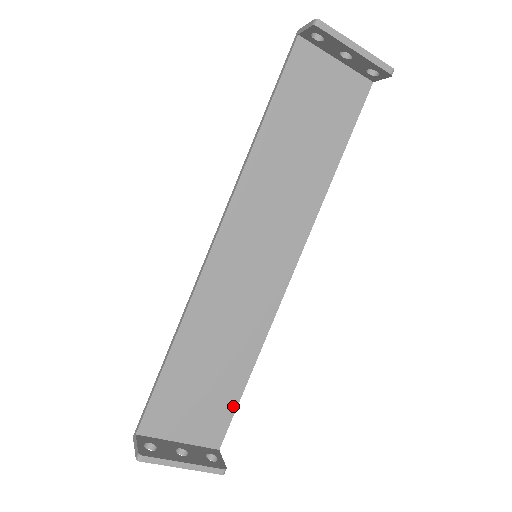
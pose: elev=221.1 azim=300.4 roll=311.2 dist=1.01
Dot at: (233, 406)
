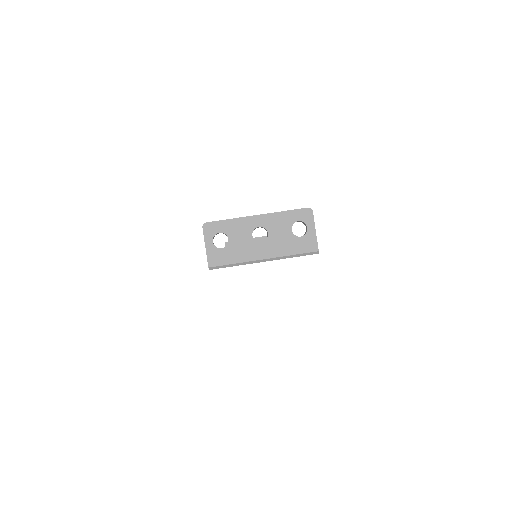
Dot at: occluded
